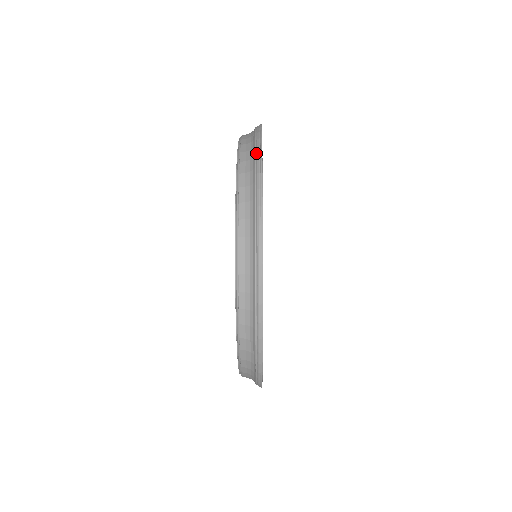
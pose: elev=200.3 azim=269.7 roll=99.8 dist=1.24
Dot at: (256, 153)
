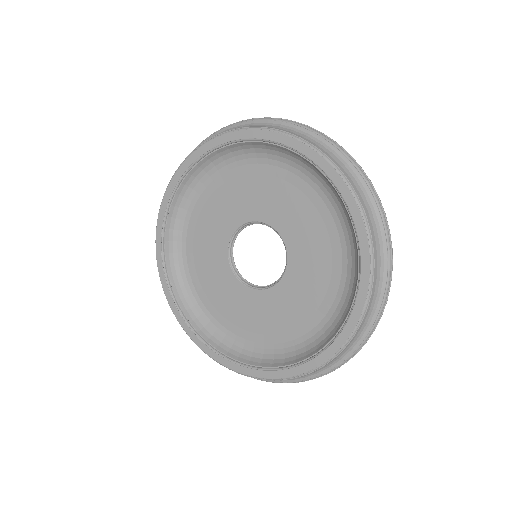
Dot at: (369, 188)
